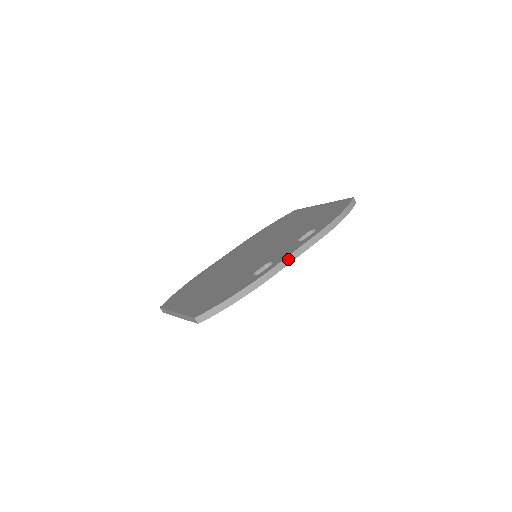
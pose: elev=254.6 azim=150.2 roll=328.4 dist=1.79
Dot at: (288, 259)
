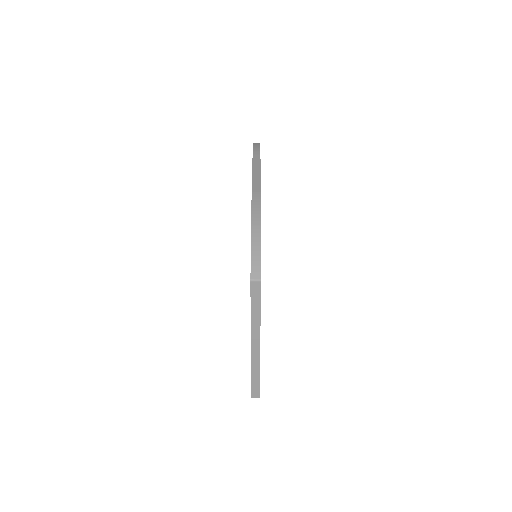
Dot at: (255, 176)
